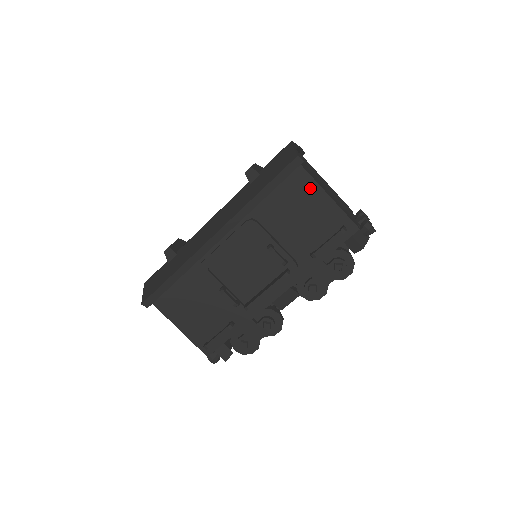
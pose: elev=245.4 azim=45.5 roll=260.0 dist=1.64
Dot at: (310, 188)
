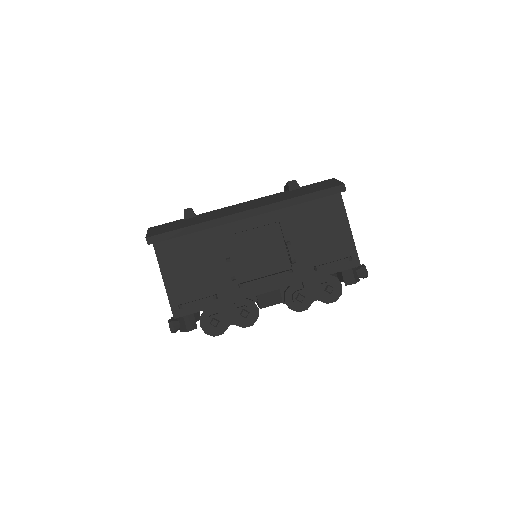
Dot at: (339, 214)
